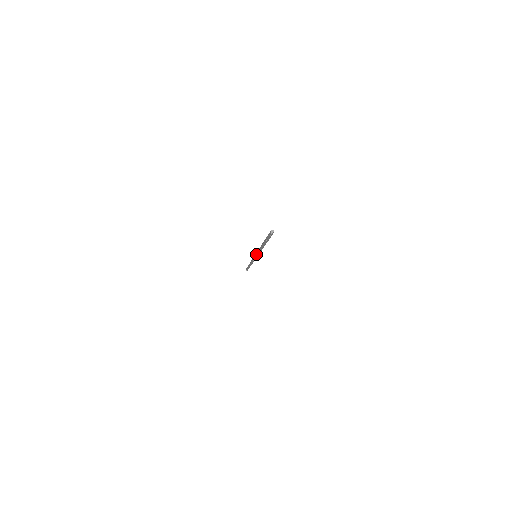
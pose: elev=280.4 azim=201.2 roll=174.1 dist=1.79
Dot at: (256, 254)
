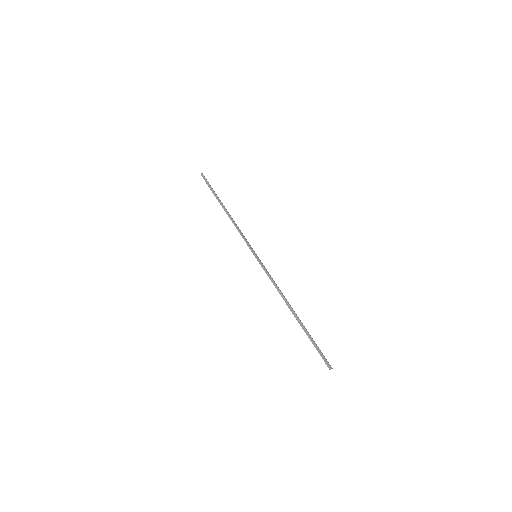
Dot at: (263, 268)
